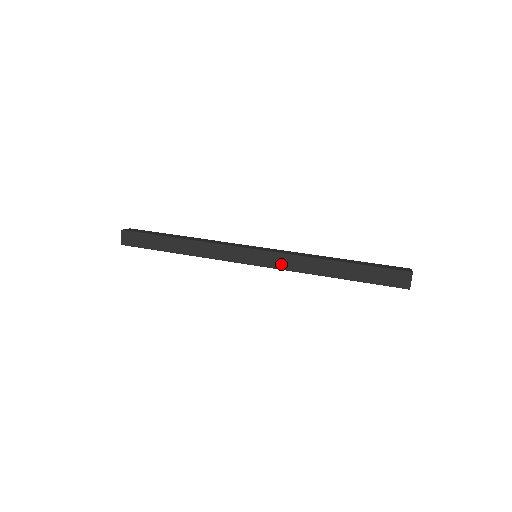
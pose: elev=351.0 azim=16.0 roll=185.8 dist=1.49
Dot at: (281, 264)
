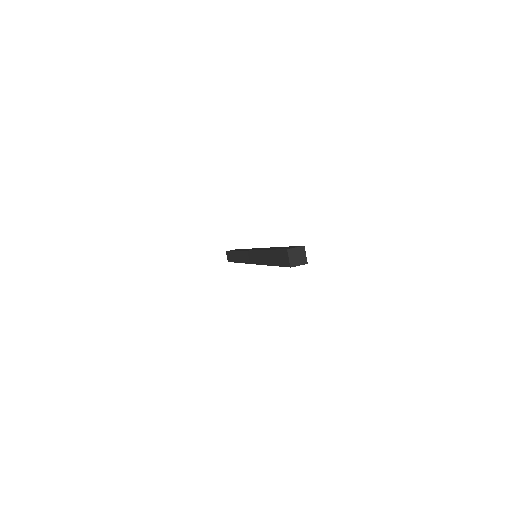
Dot at: (256, 260)
